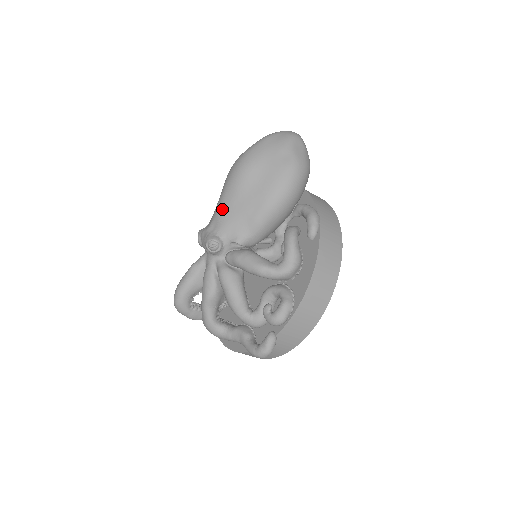
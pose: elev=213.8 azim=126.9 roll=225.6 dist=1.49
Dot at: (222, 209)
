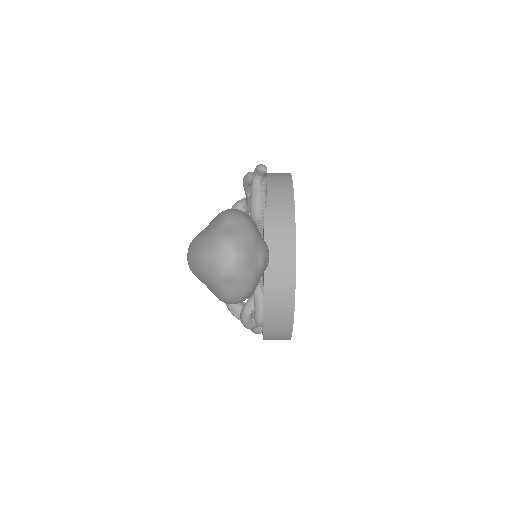
Dot at: occluded
